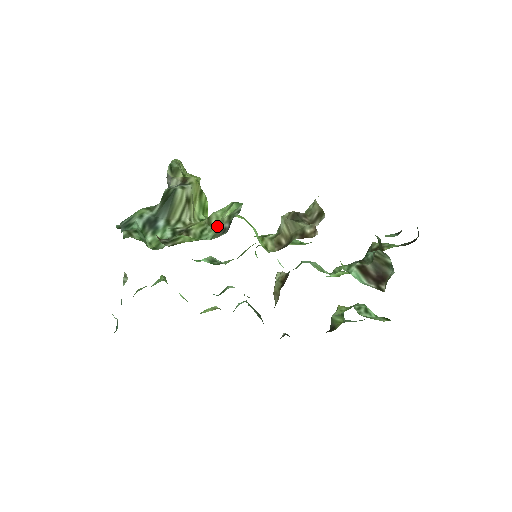
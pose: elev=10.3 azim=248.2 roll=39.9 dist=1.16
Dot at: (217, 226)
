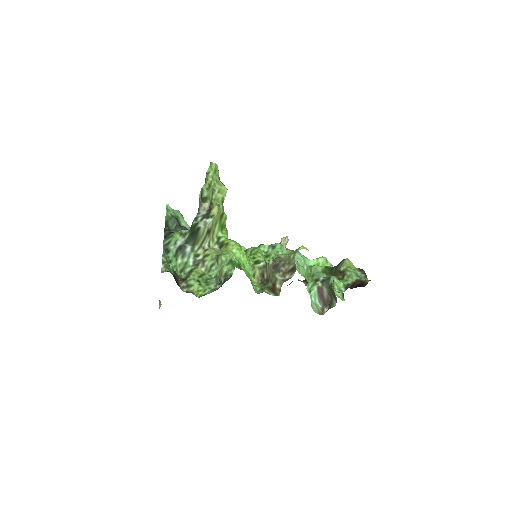
Dot at: (220, 268)
